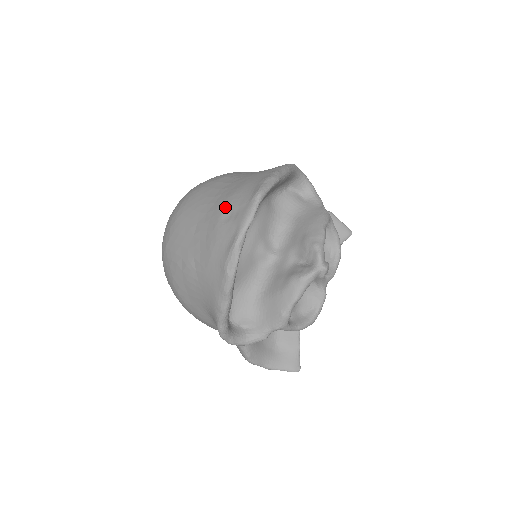
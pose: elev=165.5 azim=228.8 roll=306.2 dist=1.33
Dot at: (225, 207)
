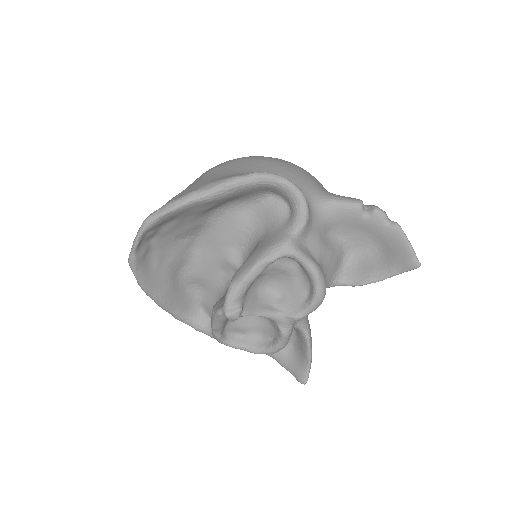
Dot at: occluded
